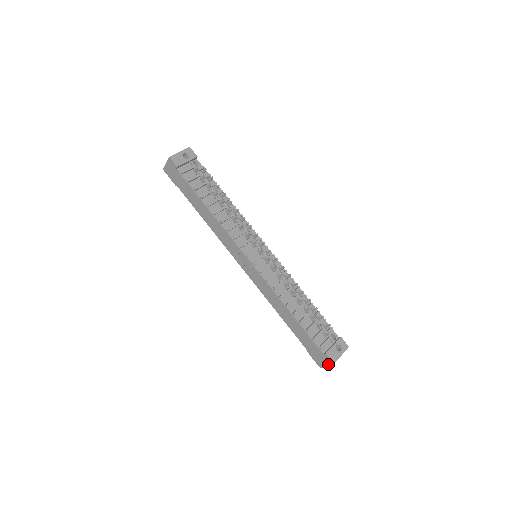
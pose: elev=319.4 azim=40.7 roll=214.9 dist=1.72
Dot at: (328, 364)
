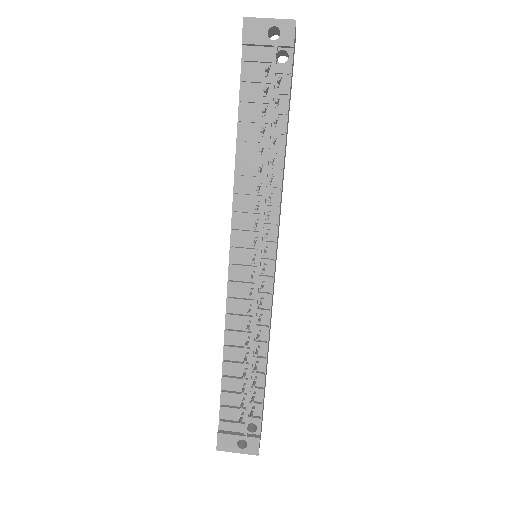
Dot at: occluded
